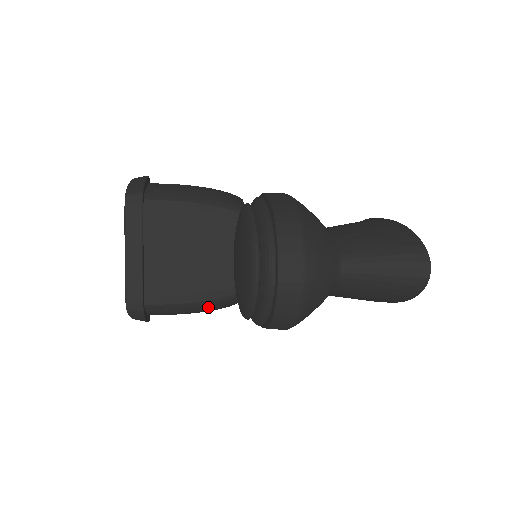
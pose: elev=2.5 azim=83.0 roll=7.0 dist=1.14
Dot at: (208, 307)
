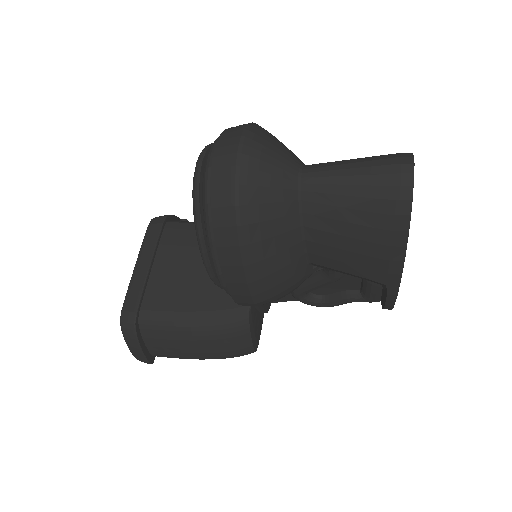
Dot at: (207, 335)
